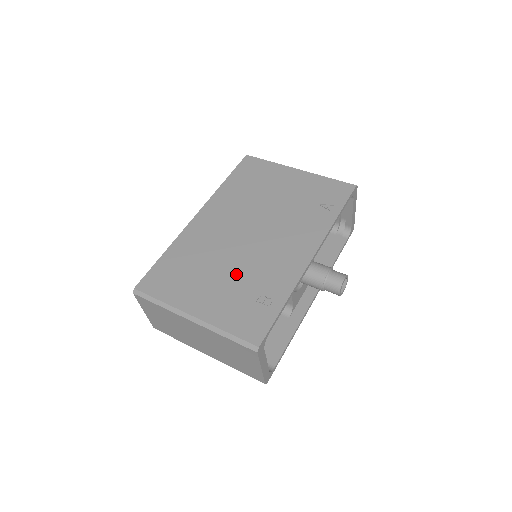
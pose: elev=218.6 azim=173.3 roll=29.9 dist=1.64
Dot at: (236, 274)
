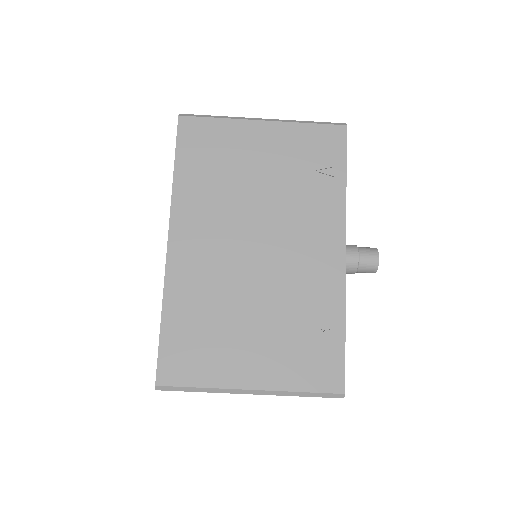
Dot at: (270, 313)
